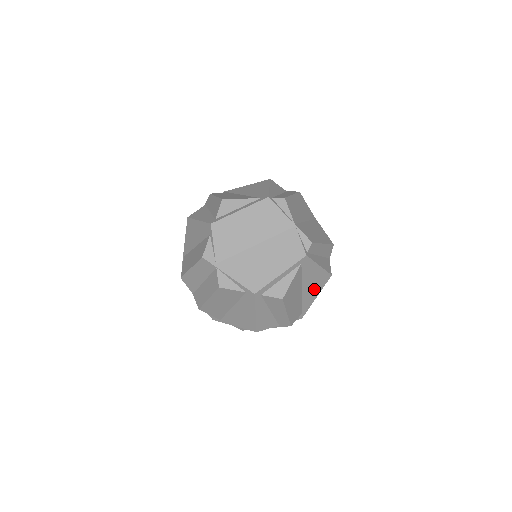
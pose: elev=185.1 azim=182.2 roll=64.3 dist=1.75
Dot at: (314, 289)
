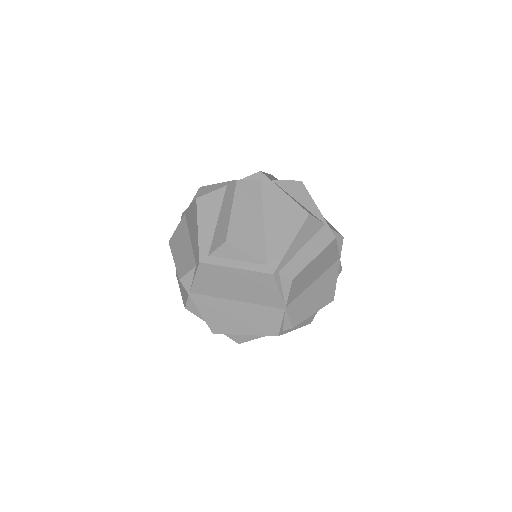
Dot at: occluded
